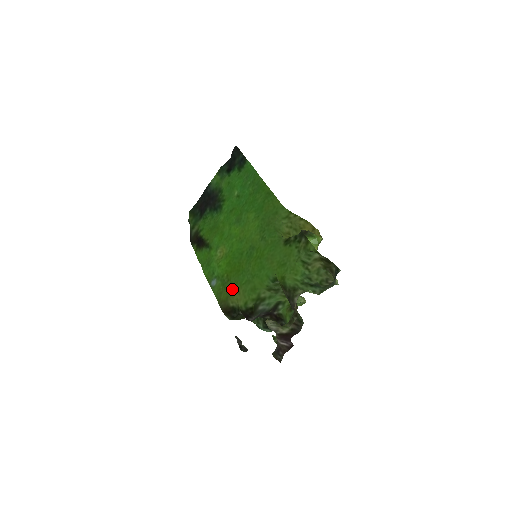
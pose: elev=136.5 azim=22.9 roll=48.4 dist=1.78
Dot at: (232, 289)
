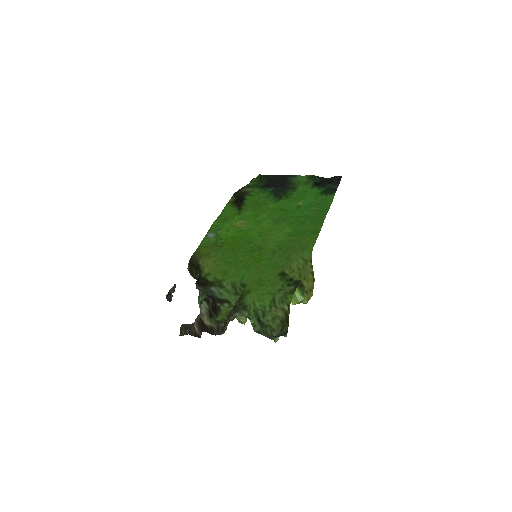
Dot at: (214, 254)
